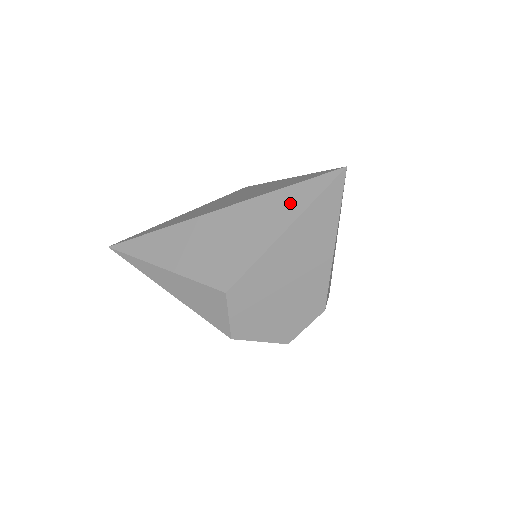
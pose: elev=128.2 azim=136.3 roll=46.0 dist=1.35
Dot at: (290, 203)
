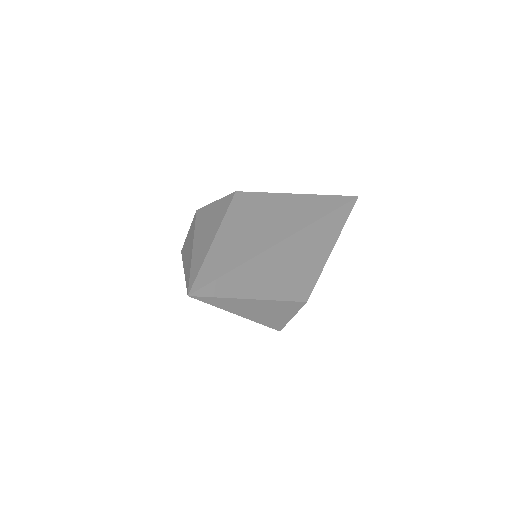
Dot at: (335, 225)
